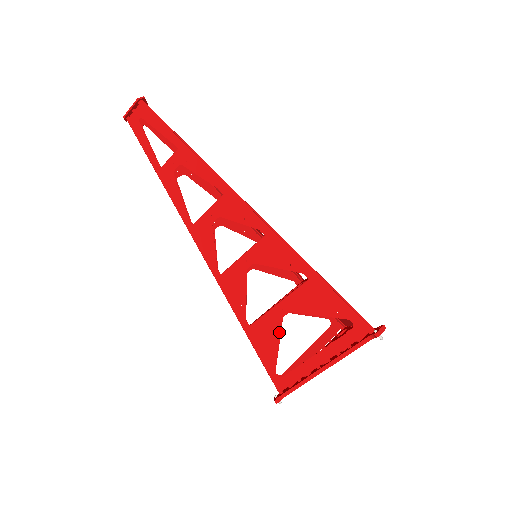
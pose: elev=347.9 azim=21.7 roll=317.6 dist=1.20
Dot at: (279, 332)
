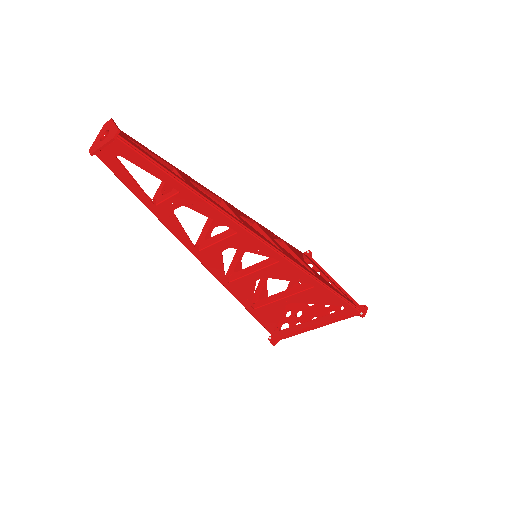
Dot at: (281, 312)
